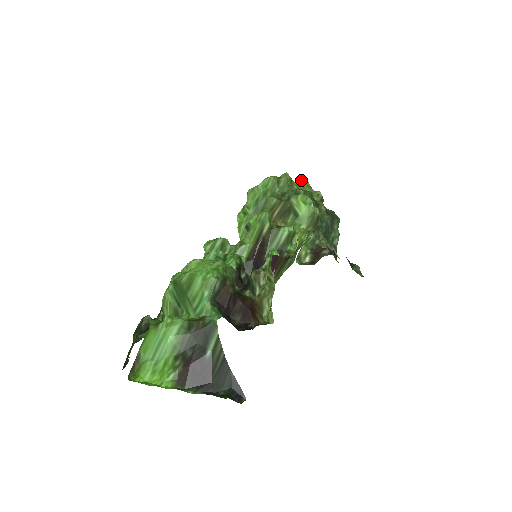
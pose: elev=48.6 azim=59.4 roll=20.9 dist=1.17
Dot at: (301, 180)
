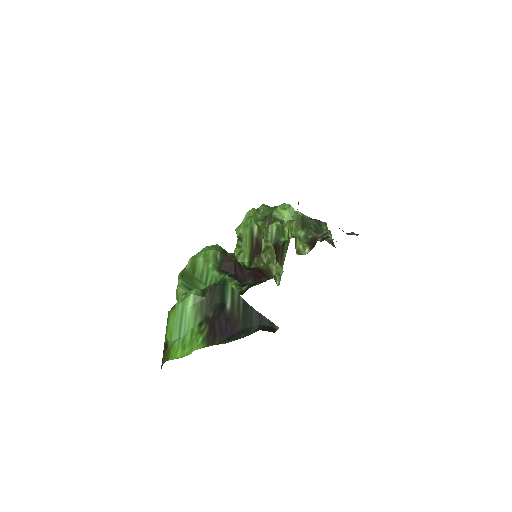
Dot at: occluded
